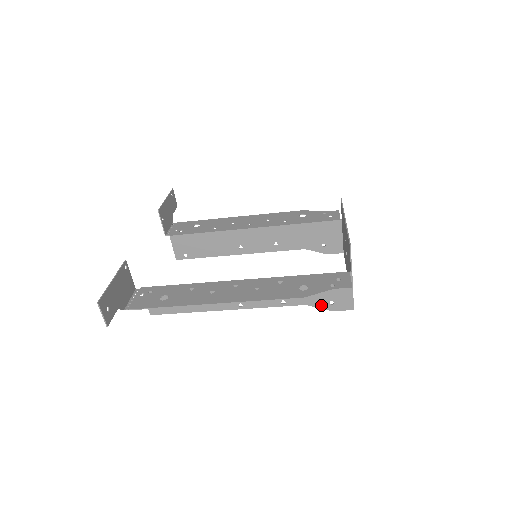
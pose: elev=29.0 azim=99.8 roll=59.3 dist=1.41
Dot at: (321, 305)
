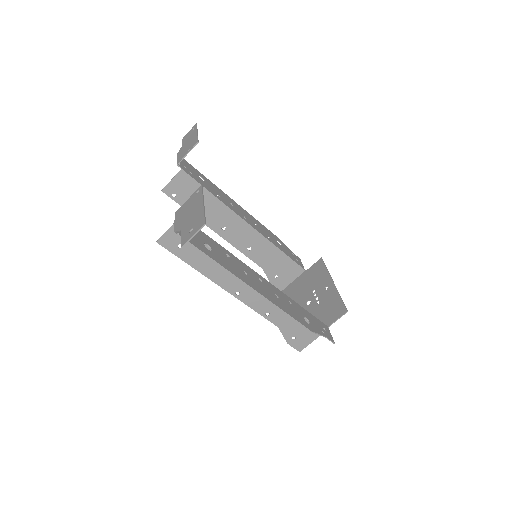
Dot at: (286, 334)
